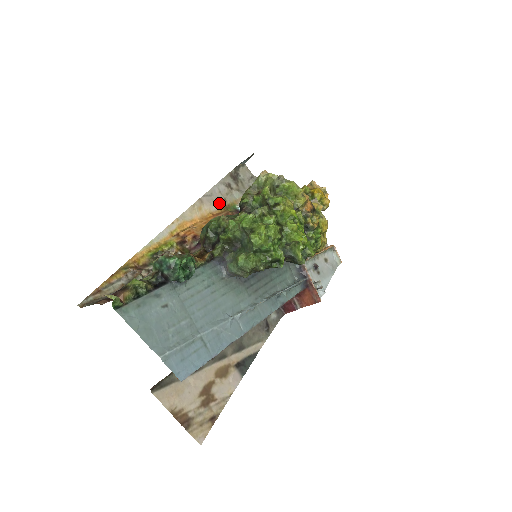
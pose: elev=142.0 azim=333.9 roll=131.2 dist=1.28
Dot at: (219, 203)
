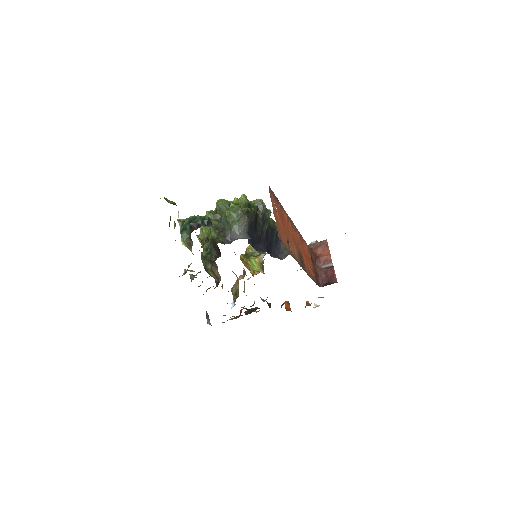
Dot at: occluded
